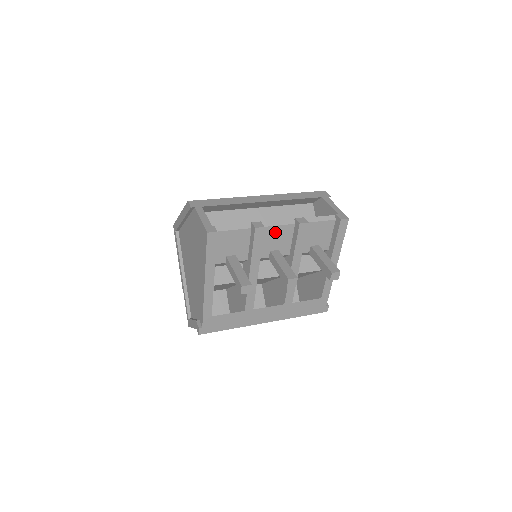
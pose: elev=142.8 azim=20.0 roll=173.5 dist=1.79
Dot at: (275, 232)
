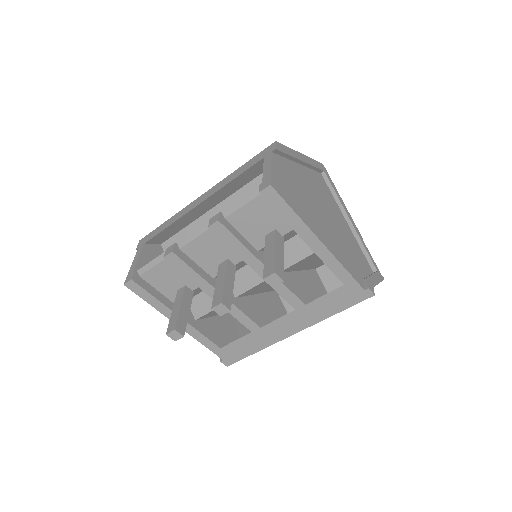
Dot at: (202, 245)
